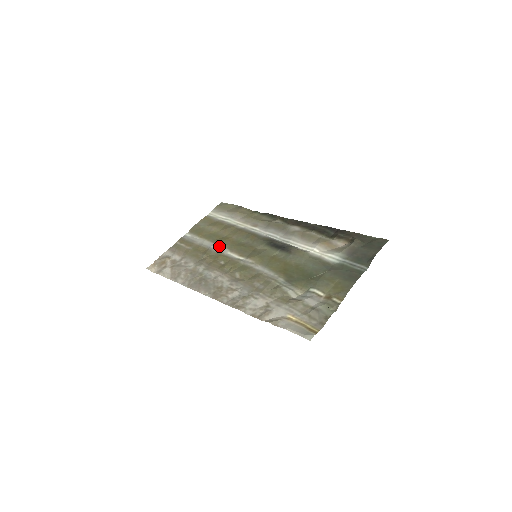
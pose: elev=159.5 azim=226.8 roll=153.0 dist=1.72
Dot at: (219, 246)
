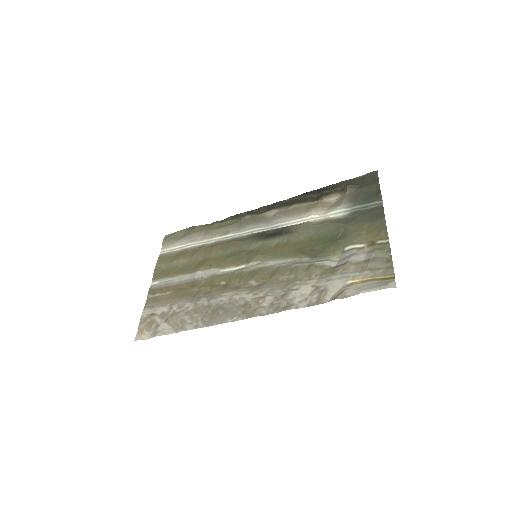
Dot at: (204, 271)
